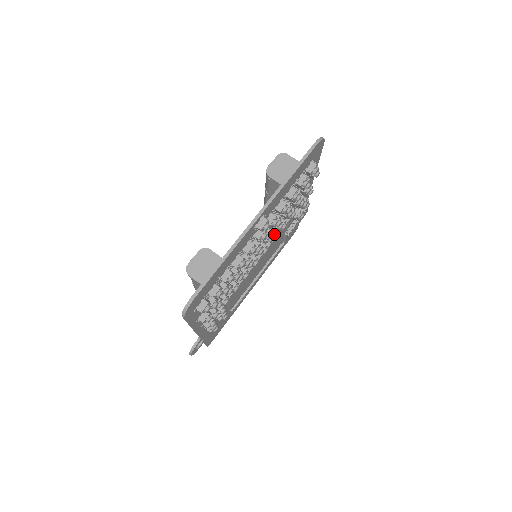
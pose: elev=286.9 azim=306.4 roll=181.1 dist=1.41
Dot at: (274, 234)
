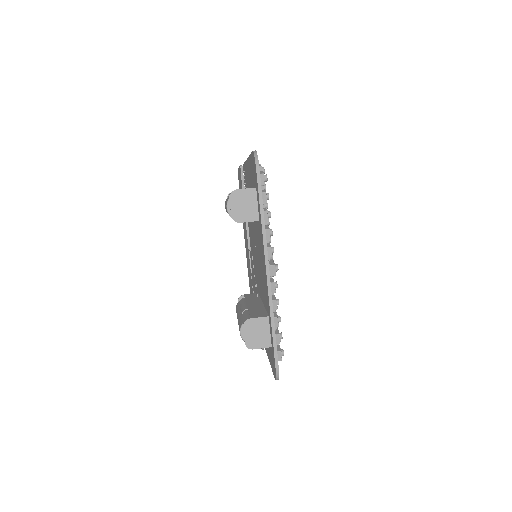
Dot at: occluded
